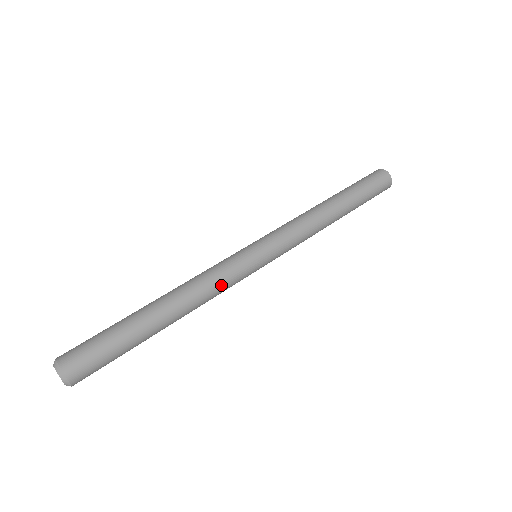
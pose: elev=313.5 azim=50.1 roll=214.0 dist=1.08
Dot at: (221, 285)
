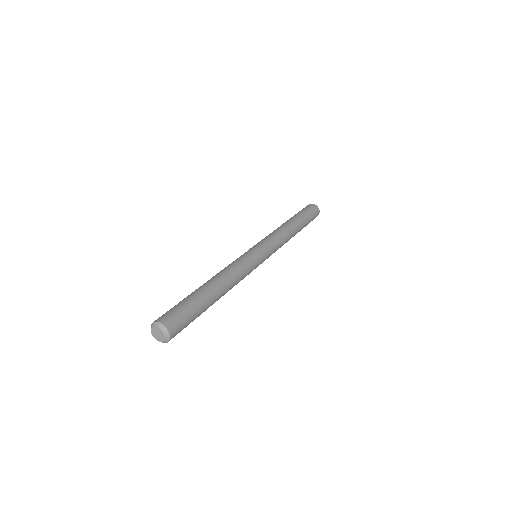
Dot at: (244, 277)
